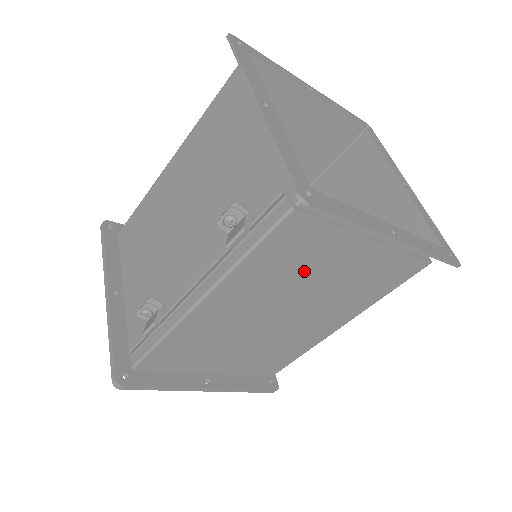
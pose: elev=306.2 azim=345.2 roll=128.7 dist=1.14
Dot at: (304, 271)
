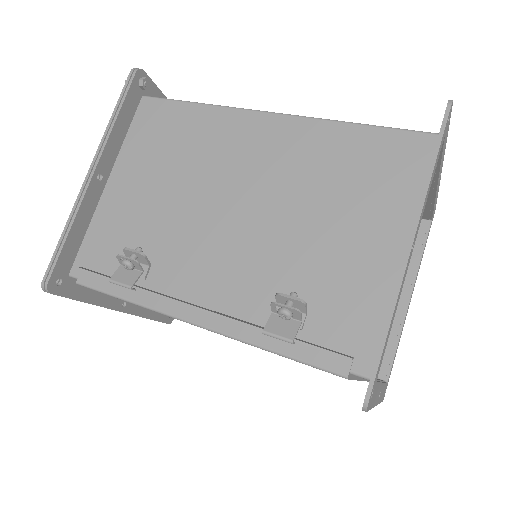
Dot at: occluded
